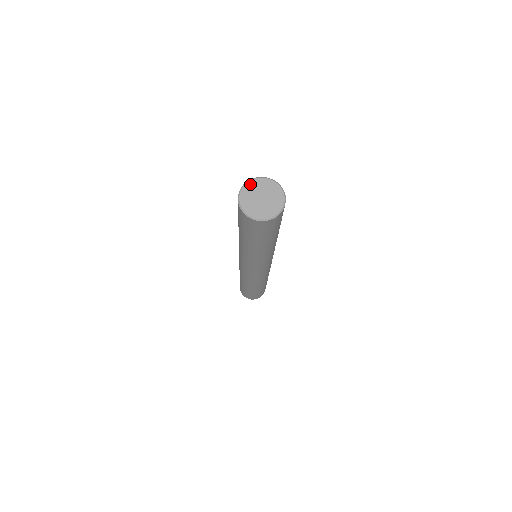
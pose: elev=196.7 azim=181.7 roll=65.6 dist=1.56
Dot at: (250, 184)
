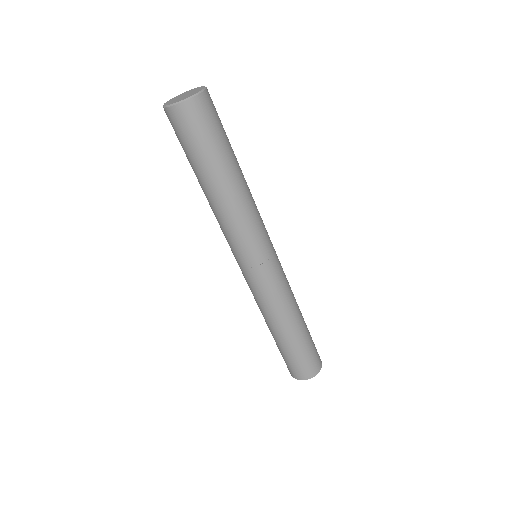
Dot at: (190, 90)
